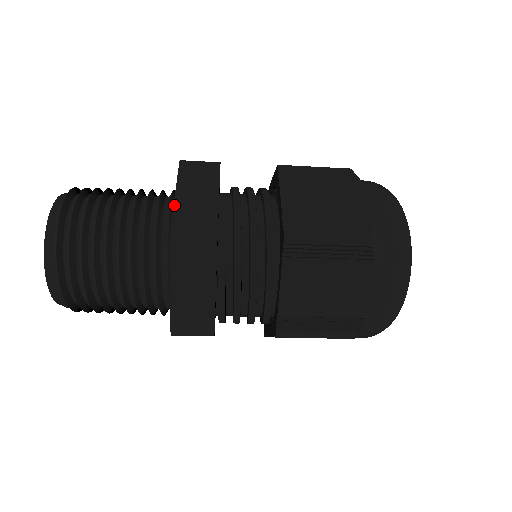
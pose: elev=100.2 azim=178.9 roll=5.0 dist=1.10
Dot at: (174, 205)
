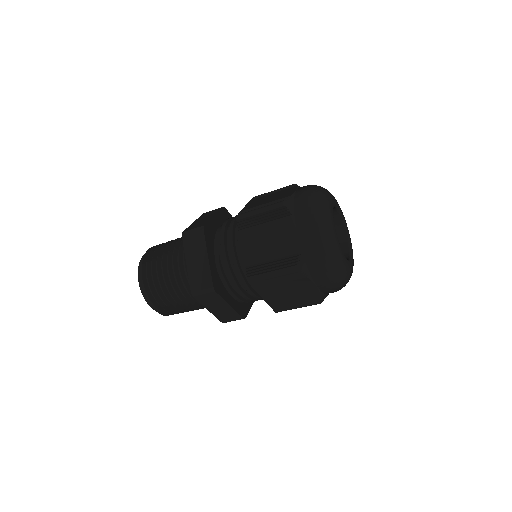
Dot at: (190, 226)
